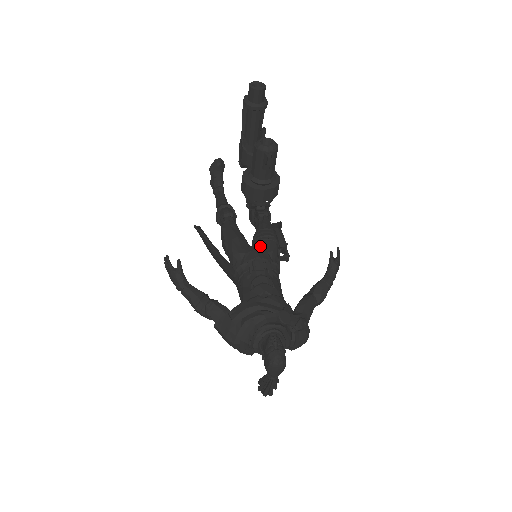
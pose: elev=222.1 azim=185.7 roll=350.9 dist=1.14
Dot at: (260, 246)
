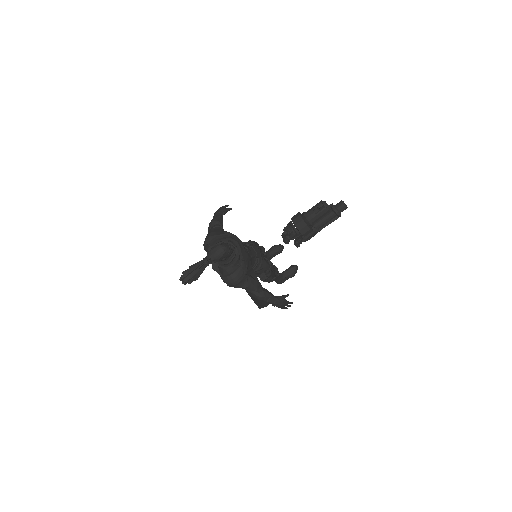
Dot at: occluded
